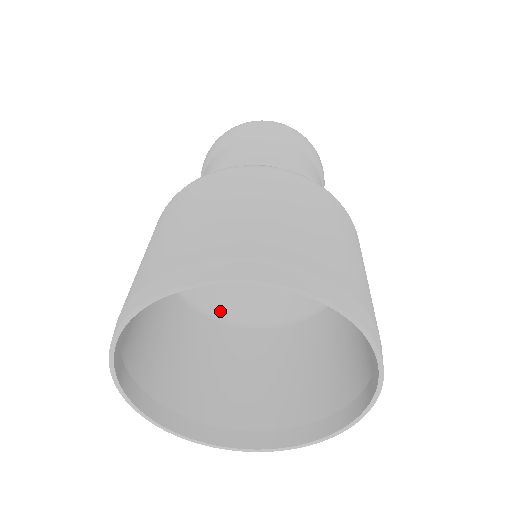
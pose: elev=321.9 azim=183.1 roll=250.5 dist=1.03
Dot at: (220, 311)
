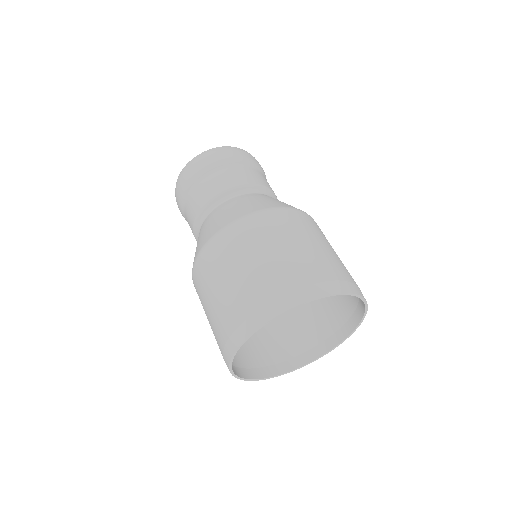
Dot at: occluded
